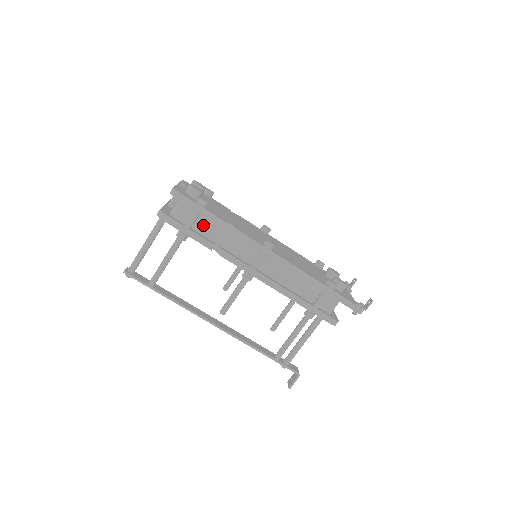
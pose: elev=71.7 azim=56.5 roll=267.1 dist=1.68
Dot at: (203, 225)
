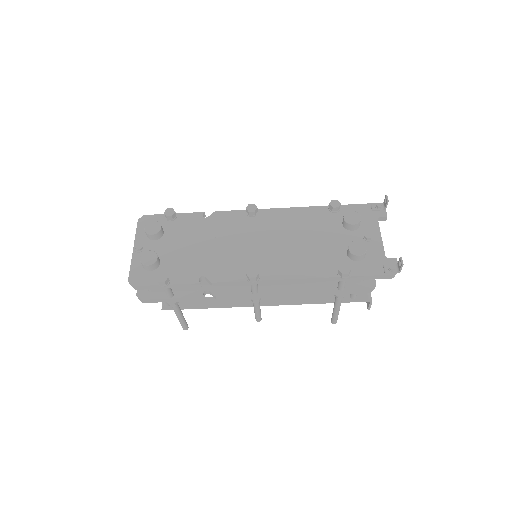
Dot at: occluded
